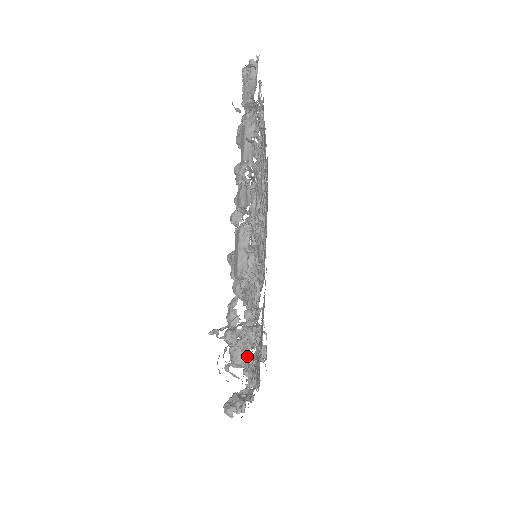
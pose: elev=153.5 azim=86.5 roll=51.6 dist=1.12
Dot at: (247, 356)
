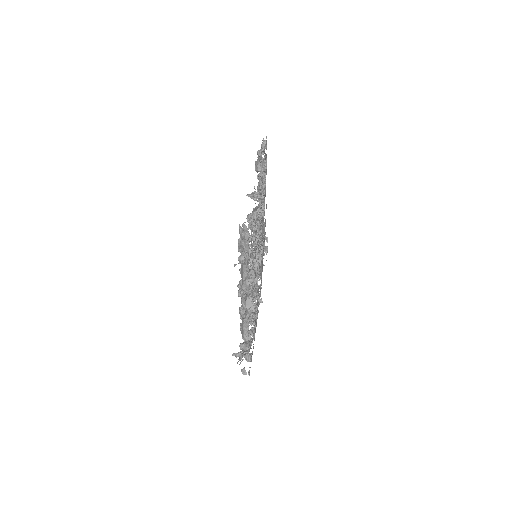
Dot at: occluded
